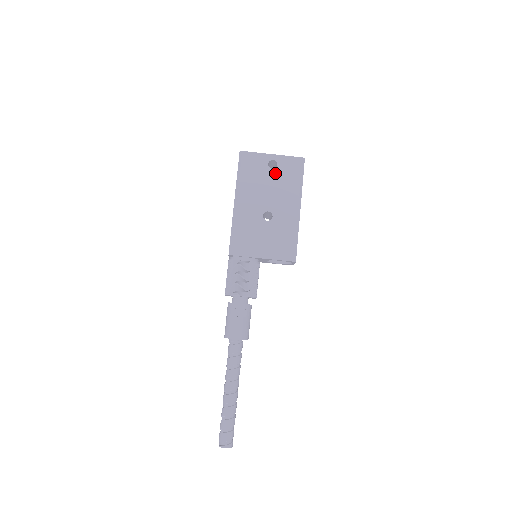
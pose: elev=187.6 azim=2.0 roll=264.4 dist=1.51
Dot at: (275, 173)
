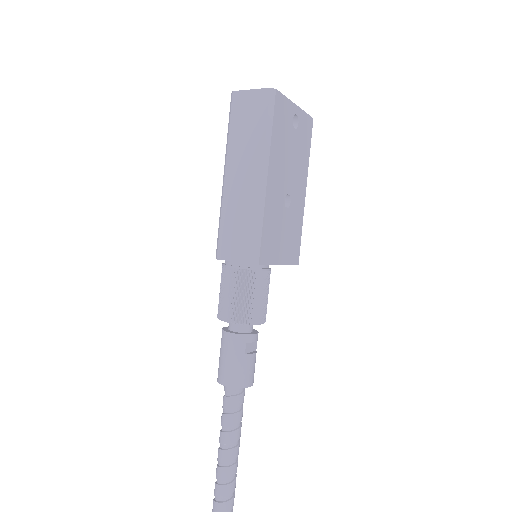
Dot at: (296, 136)
